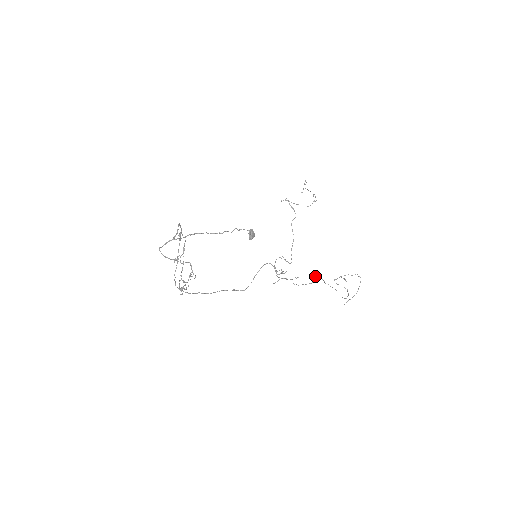
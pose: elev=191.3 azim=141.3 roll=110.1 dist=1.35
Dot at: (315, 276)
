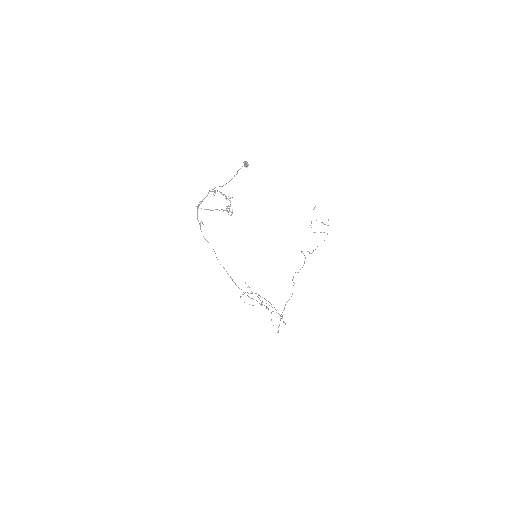
Dot at: (301, 252)
